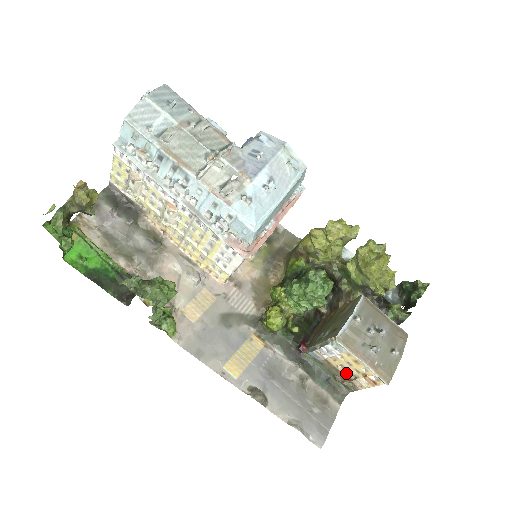
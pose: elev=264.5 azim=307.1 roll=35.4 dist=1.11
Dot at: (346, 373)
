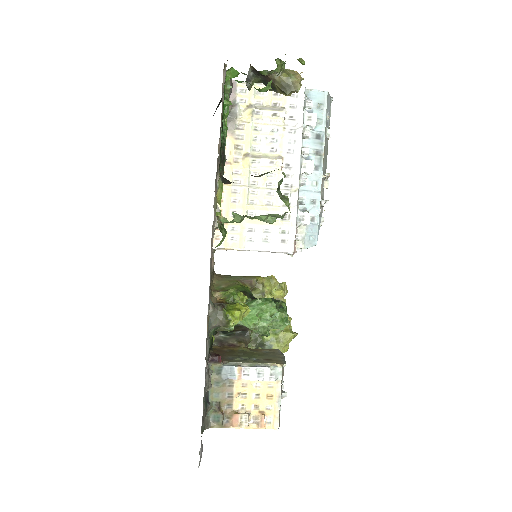
Dot at: (238, 404)
